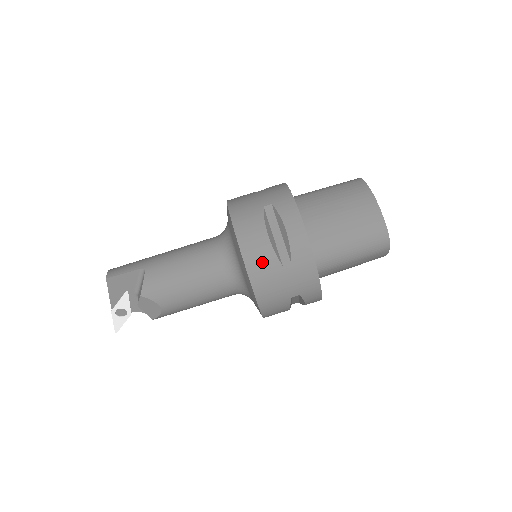
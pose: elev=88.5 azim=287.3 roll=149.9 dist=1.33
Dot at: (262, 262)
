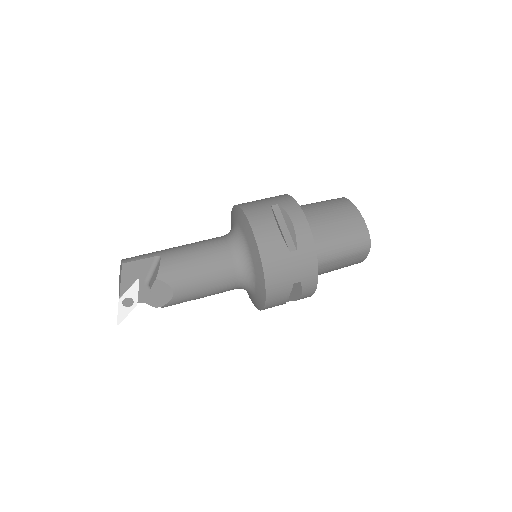
Dot at: (273, 247)
